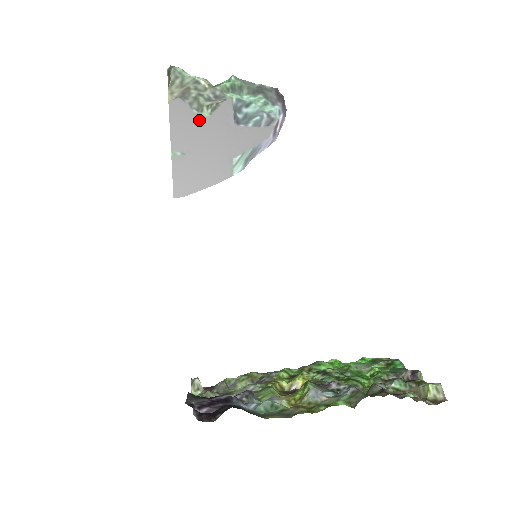
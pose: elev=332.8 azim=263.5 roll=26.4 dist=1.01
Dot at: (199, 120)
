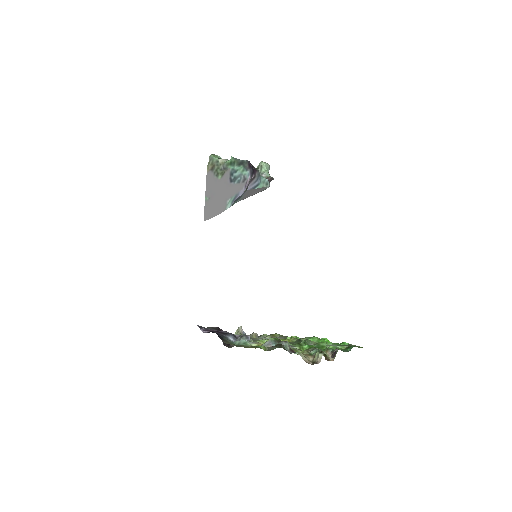
Dot at: (217, 181)
